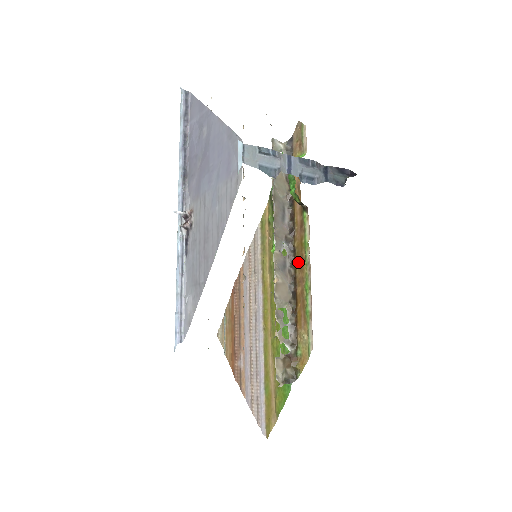
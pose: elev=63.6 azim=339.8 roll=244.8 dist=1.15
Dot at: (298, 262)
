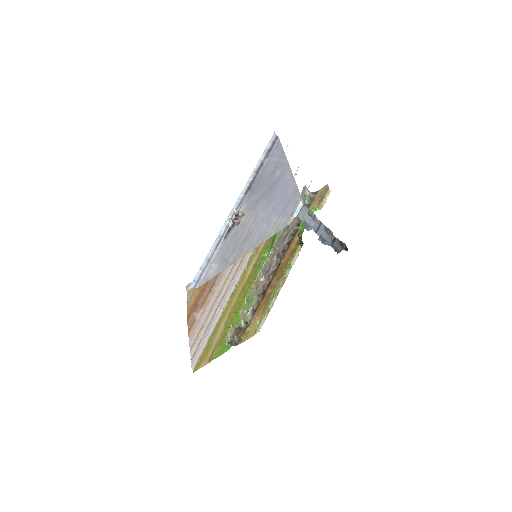
Dot at: (278, 273)
